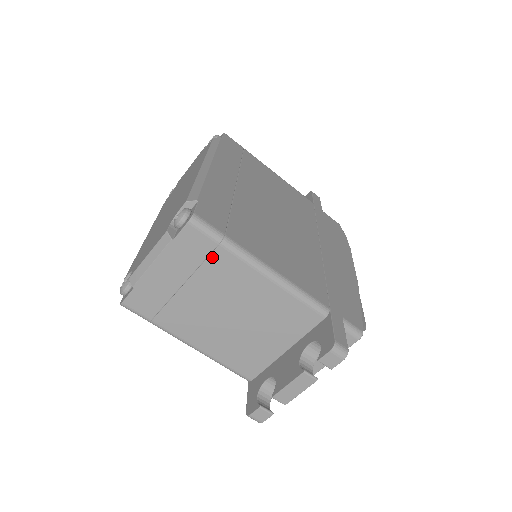
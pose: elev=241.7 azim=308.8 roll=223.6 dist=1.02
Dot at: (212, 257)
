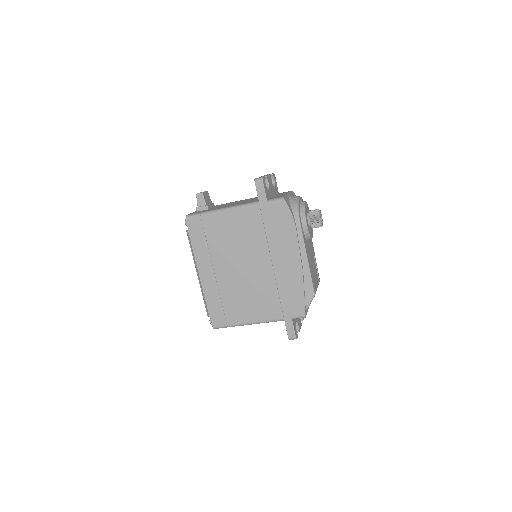
Dot at: occluded
